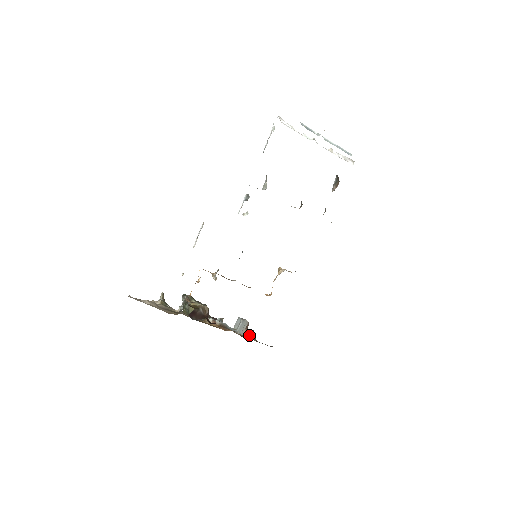
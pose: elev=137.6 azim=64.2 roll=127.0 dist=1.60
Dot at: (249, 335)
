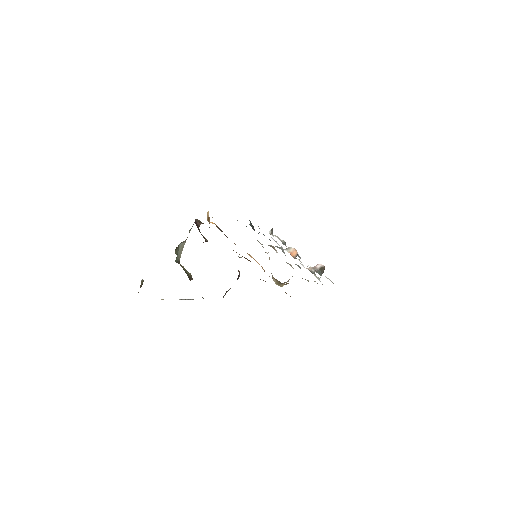
Dot at: occluded
